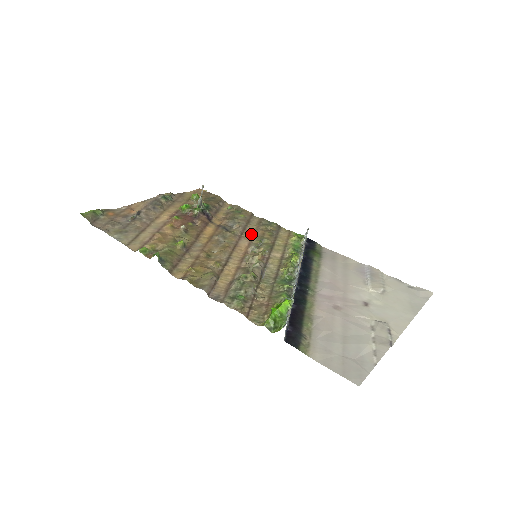
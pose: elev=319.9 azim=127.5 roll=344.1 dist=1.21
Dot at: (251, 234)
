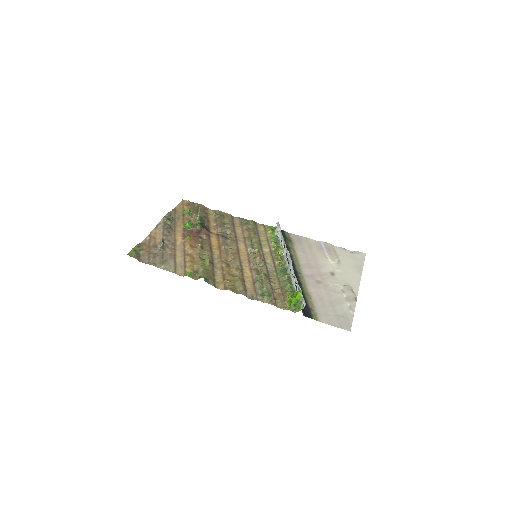
Dot at: (241, 236)
